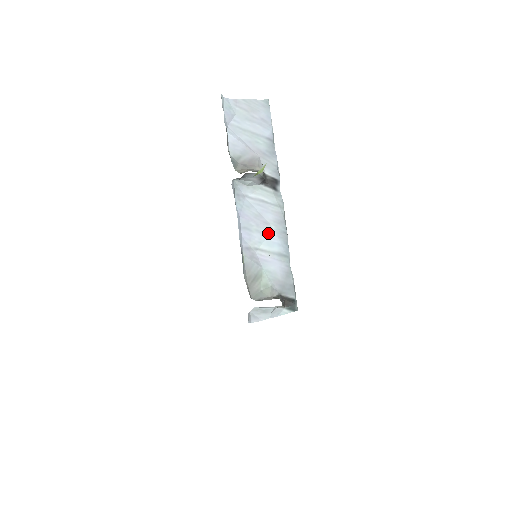
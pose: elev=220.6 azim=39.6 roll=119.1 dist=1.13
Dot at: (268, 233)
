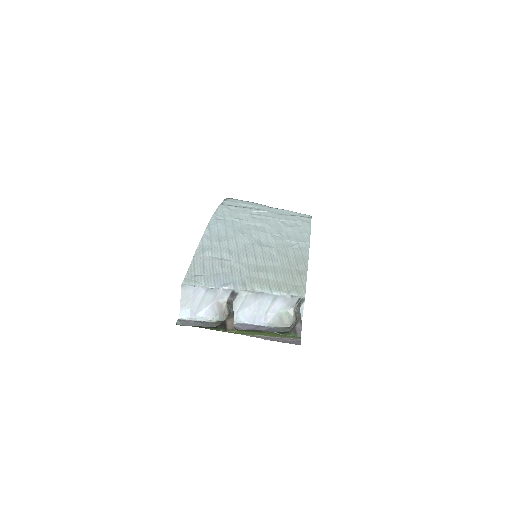
Dot at: (260, 305)
